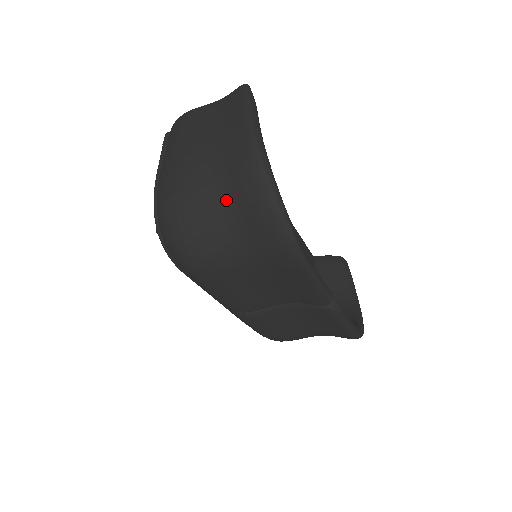
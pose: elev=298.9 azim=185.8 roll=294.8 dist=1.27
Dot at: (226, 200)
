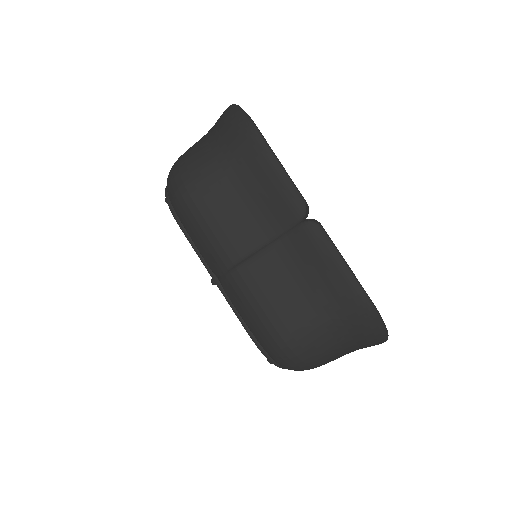
Dot at: (211, 134)
